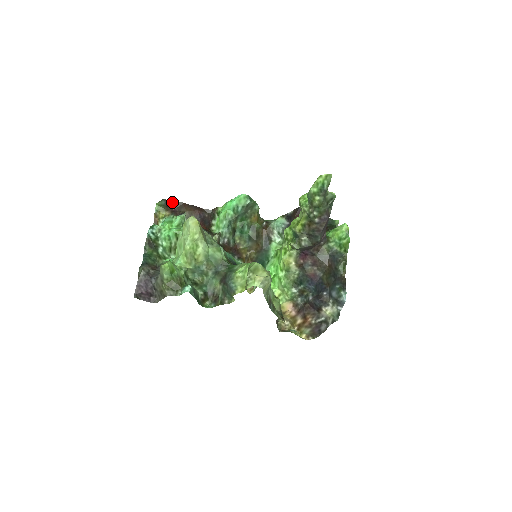
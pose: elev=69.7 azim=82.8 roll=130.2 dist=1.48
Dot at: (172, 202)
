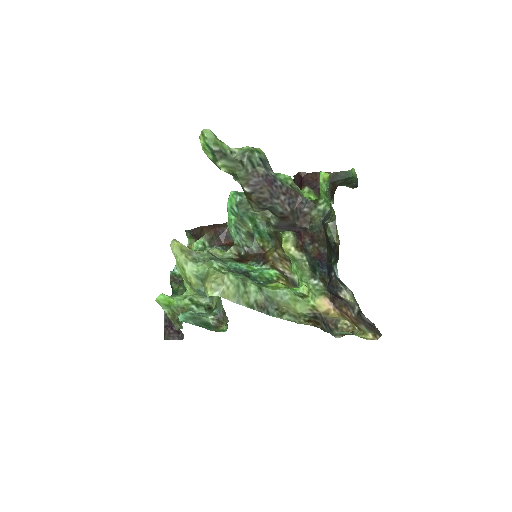
Dot at: (193, 230)
